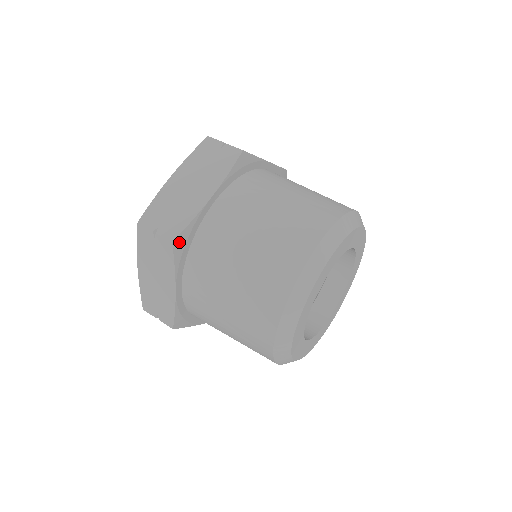
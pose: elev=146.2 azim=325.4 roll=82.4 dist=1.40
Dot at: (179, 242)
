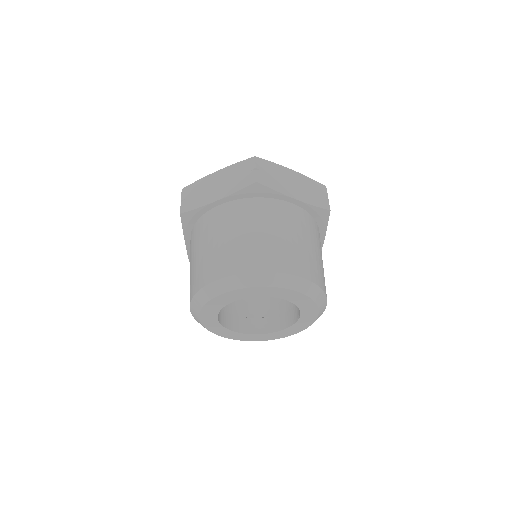
Dot at: (186, 216)
